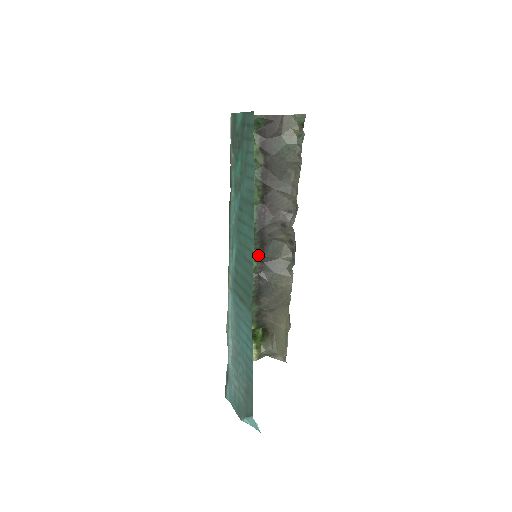
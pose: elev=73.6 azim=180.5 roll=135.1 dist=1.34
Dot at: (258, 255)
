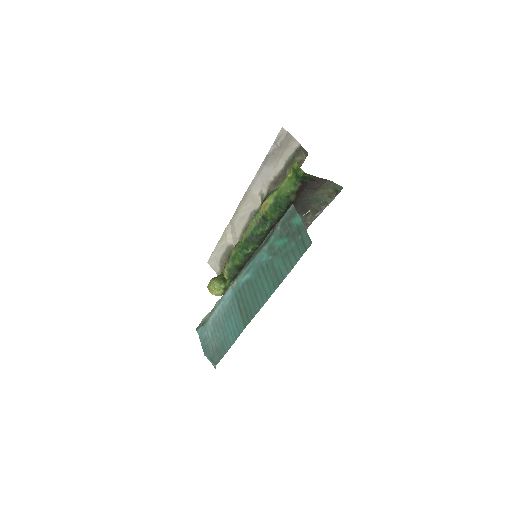
Dot at: (256, 248)
